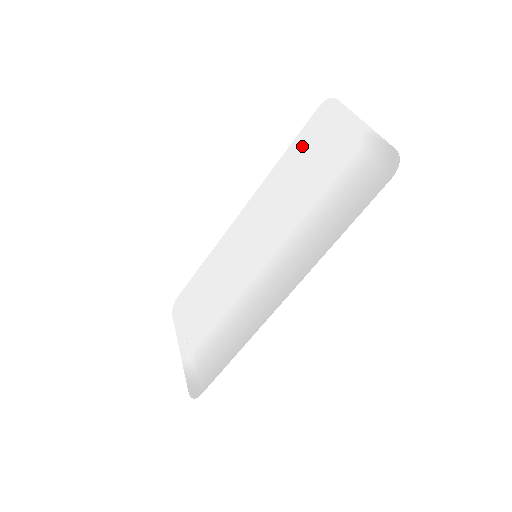
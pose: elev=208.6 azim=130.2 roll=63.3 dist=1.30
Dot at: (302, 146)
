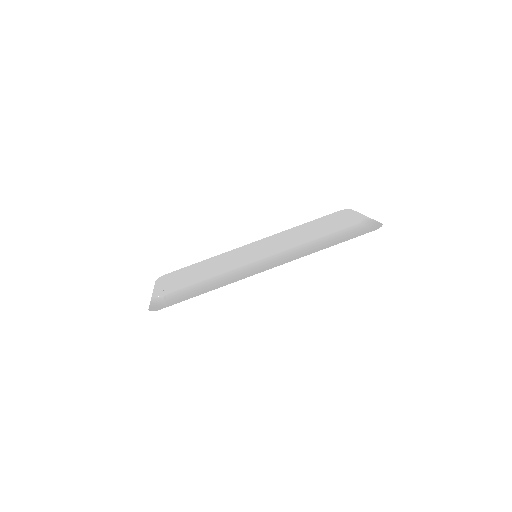
Dot at: (318, 222)
